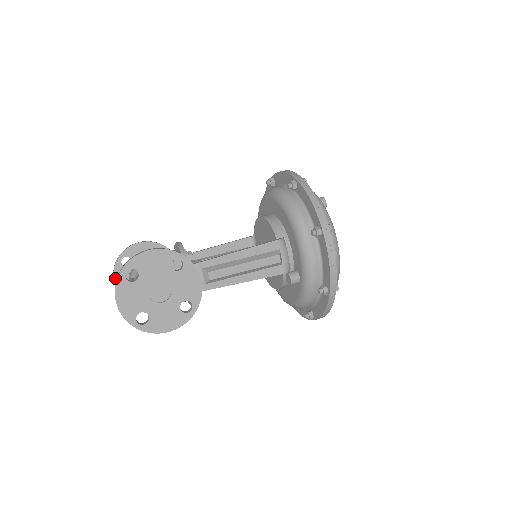
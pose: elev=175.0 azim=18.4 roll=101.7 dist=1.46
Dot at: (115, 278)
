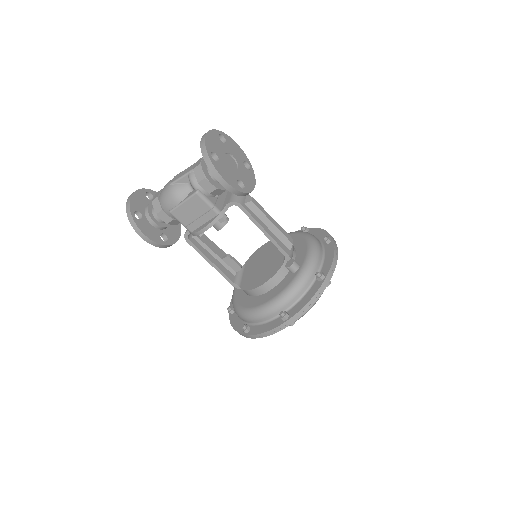
Dot at: (135, 193)
